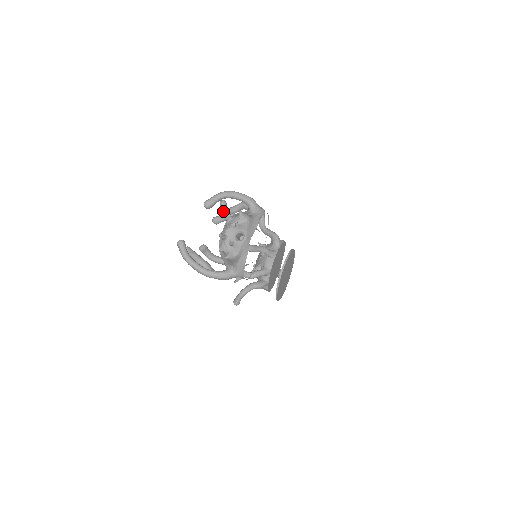
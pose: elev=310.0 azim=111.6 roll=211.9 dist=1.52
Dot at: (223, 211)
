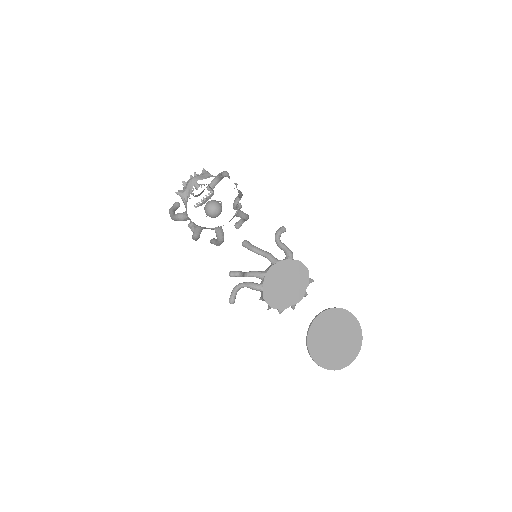
Dot at: (233, 207)
